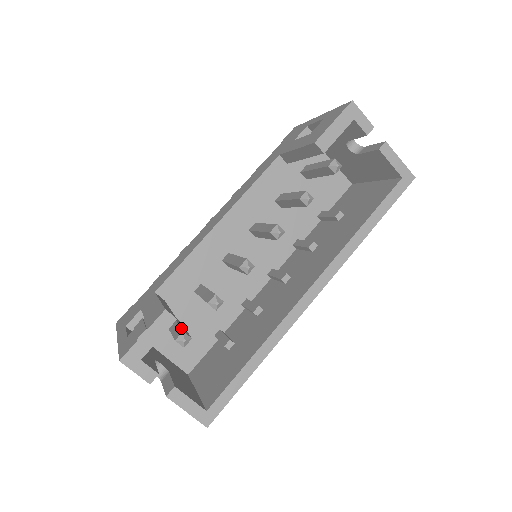
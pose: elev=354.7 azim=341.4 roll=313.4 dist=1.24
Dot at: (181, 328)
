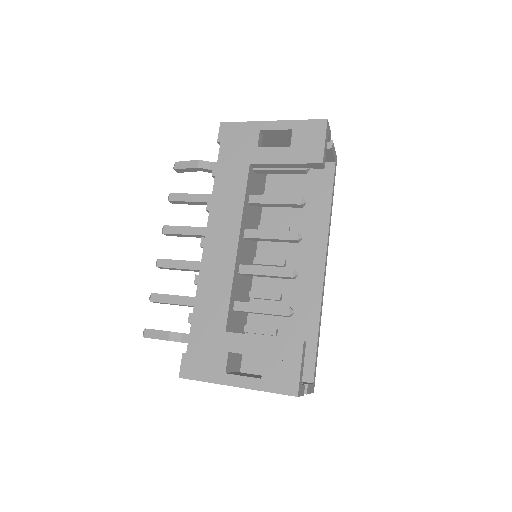
Dot at: occluded
